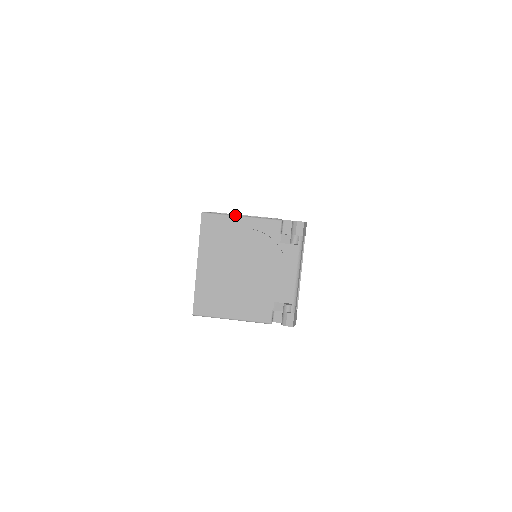
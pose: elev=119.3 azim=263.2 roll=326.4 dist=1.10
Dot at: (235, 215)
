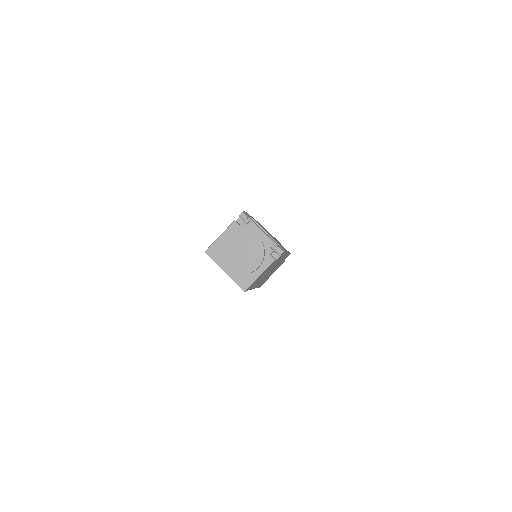
Dot at: (217, 239)
